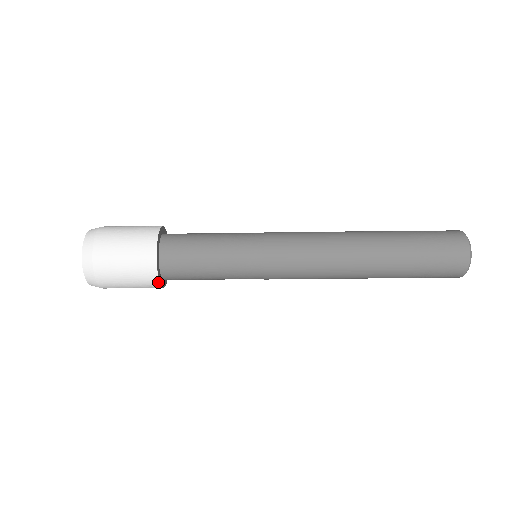
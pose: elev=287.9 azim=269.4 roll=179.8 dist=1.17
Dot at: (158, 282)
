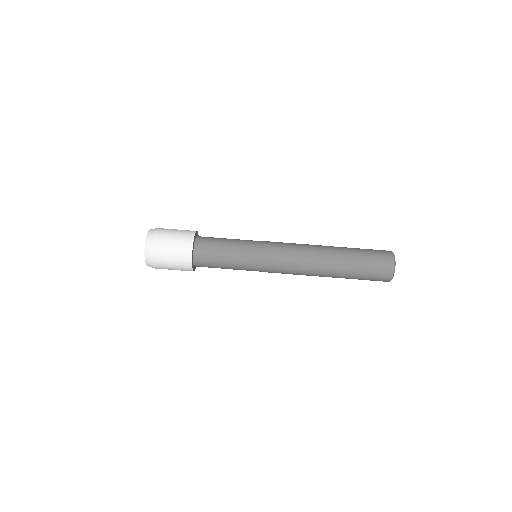
Dot at: occluded
